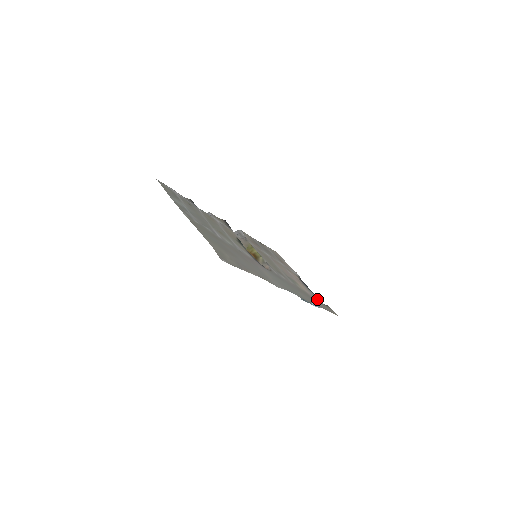
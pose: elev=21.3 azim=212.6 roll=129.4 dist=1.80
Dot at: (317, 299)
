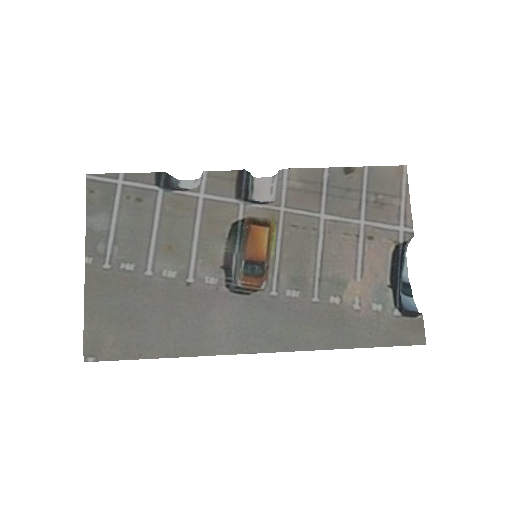
Dot at: (380, 315)
